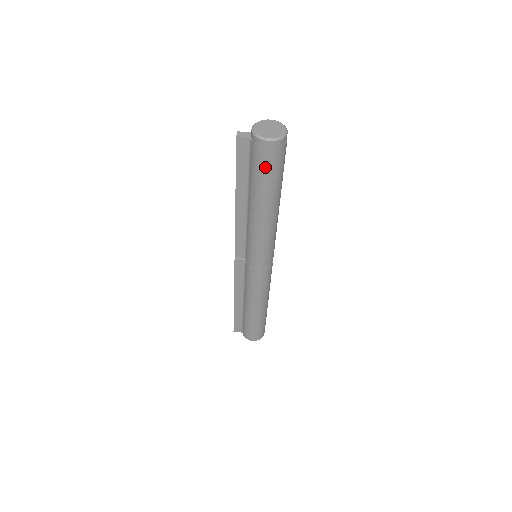
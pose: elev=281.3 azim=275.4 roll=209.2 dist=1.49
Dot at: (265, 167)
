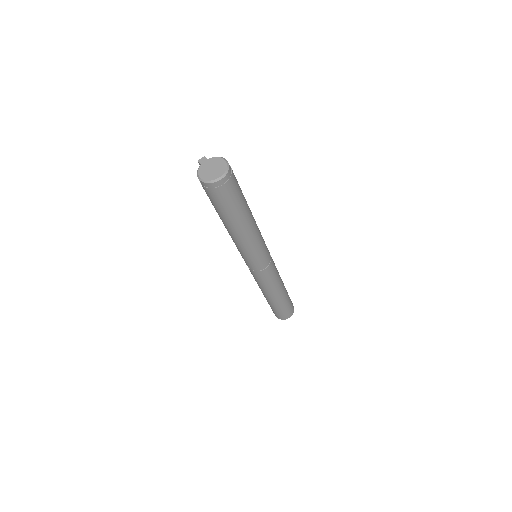
Dot at: occluded
